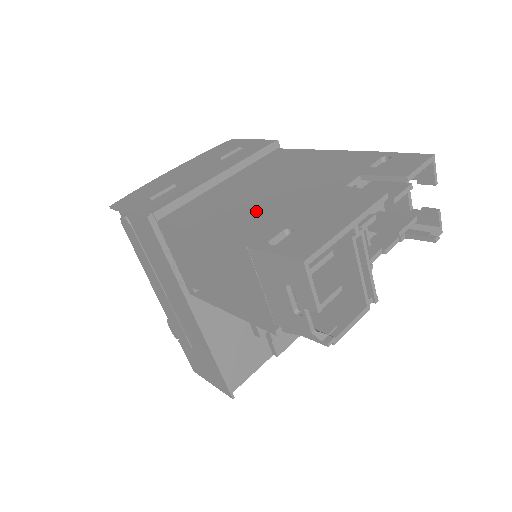
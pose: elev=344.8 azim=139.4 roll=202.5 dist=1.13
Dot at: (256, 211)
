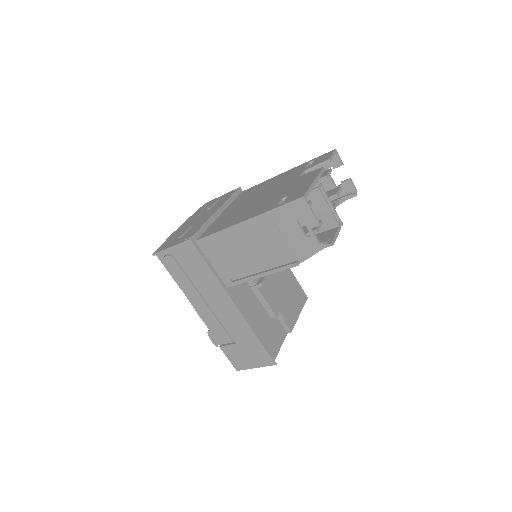
Dot at: (258, 205)
